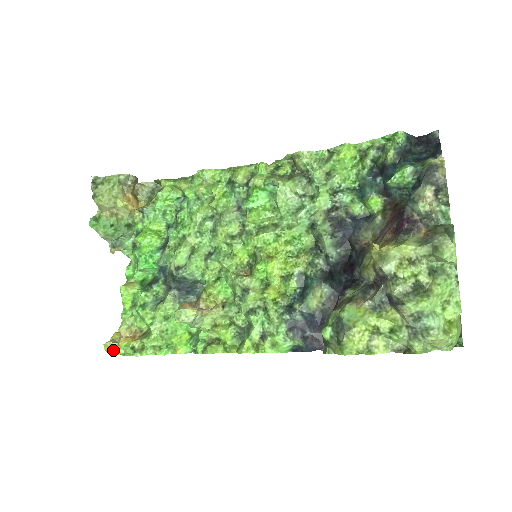
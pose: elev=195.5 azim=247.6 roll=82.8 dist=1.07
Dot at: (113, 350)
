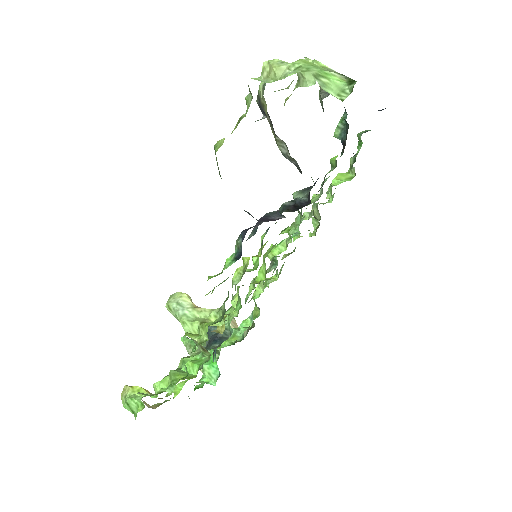
Dot at: (126, 394)
